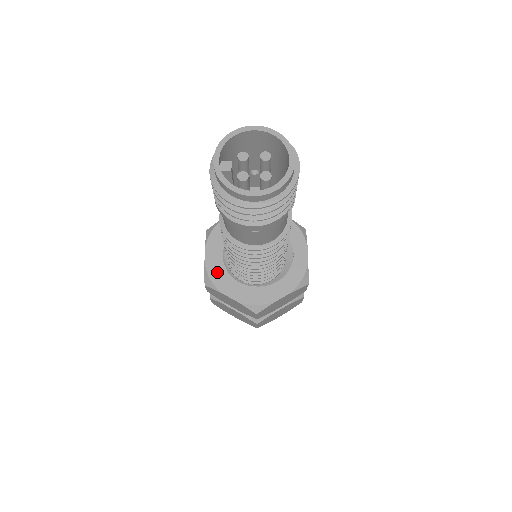
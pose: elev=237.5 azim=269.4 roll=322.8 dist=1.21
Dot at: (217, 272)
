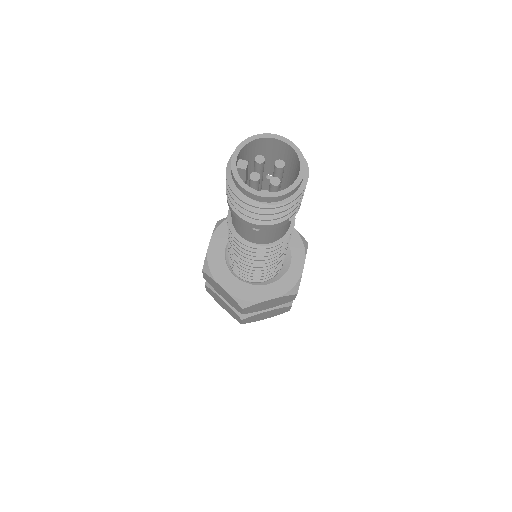
Dot at: (216, 261)
